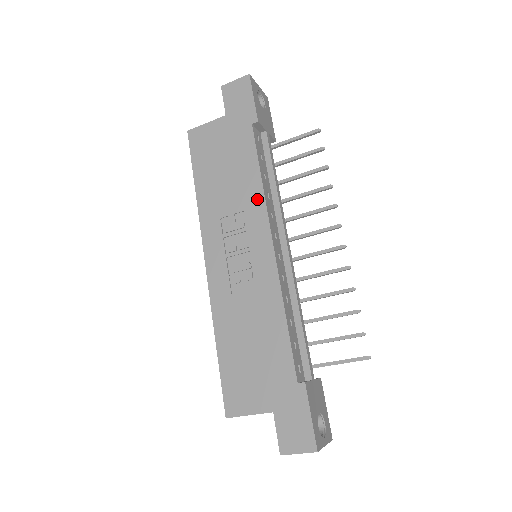
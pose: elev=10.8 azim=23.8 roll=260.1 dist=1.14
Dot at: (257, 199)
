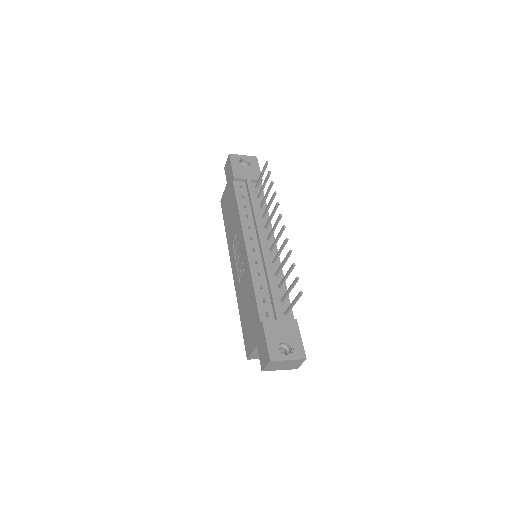
Dot at: (239, 222)
